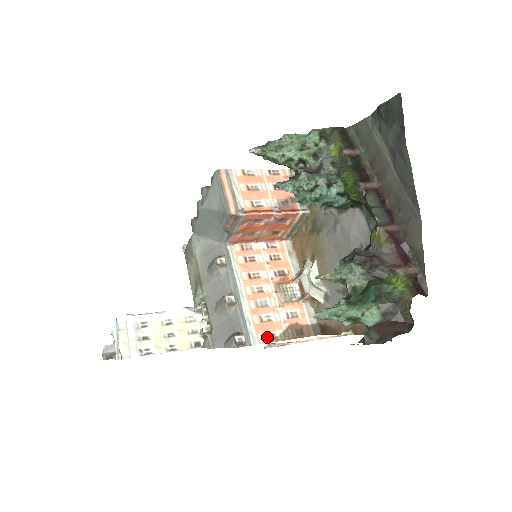
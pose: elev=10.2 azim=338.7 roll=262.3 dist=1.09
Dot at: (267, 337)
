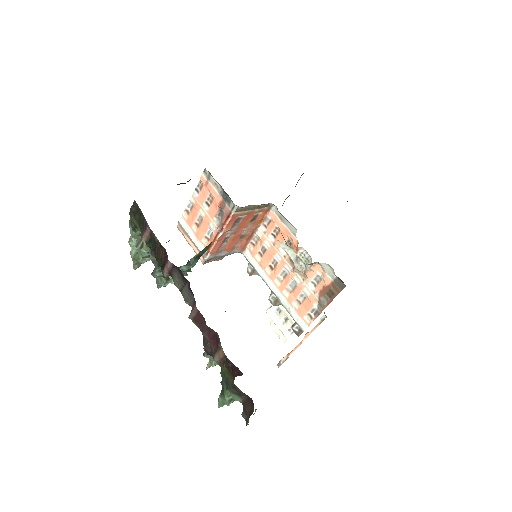
Dot at: (311, 315)
